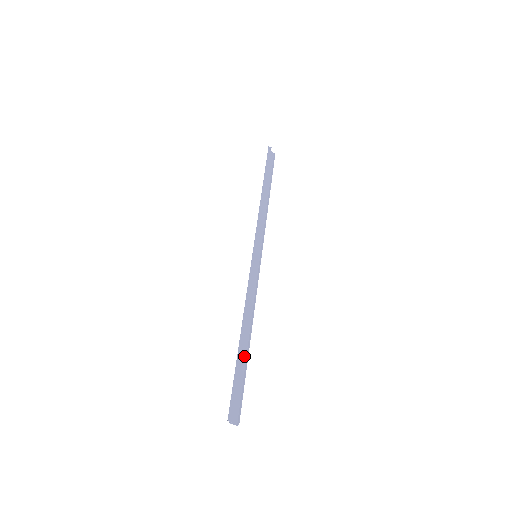
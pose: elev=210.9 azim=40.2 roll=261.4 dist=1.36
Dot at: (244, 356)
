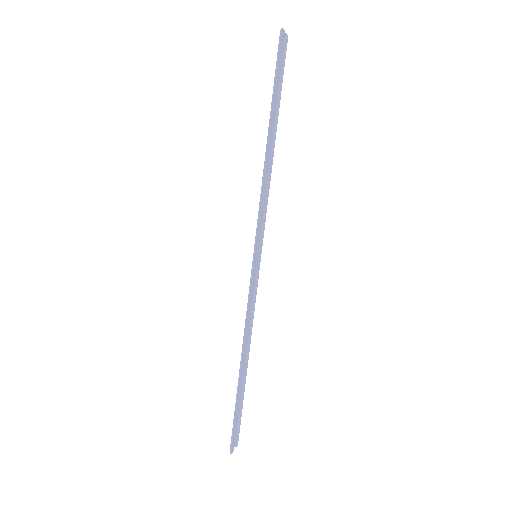
Dot at: occluded
